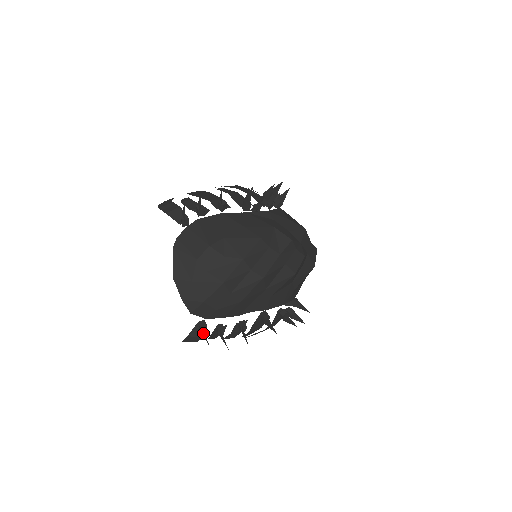
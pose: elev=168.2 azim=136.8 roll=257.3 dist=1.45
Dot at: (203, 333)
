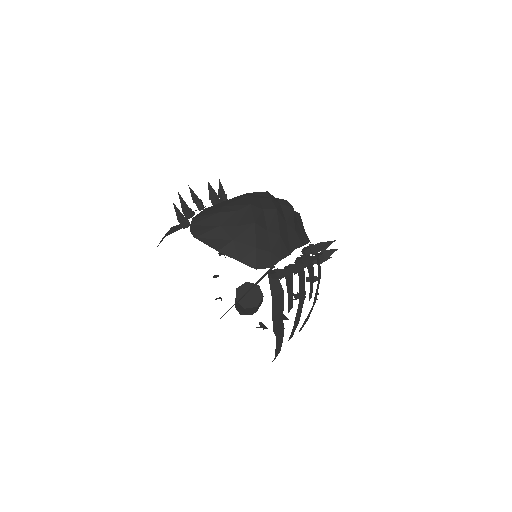
Dot at: (280, 275)
